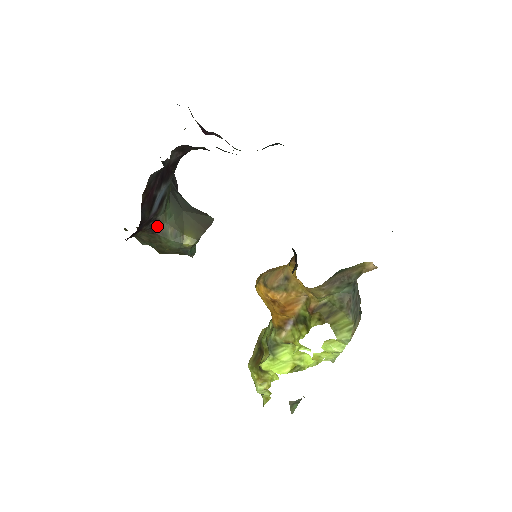
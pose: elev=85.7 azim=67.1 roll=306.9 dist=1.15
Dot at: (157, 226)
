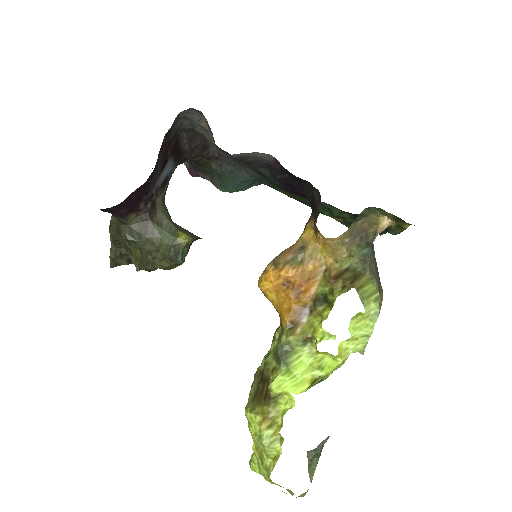
Dot at: (153, 213)
